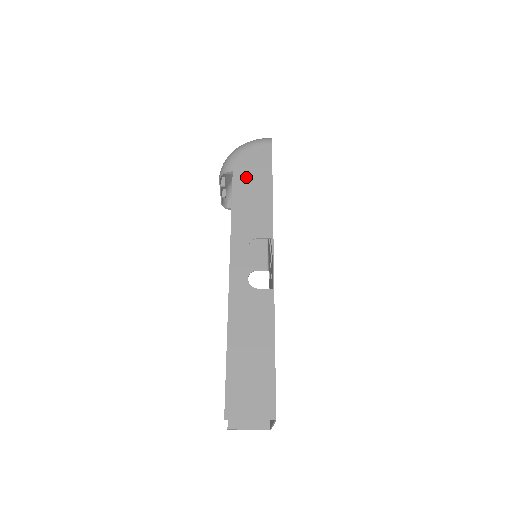
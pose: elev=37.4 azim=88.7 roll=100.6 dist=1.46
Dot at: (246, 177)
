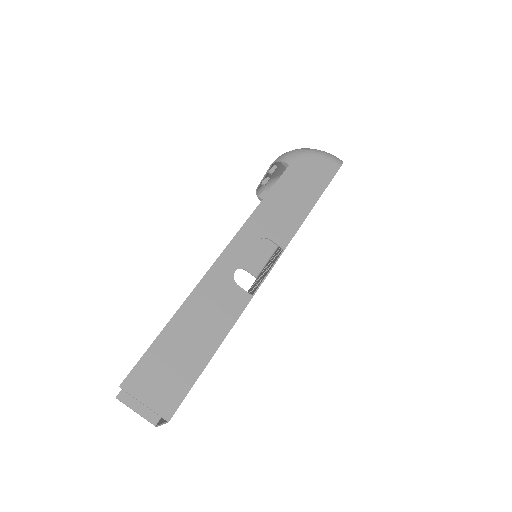
Dot at: (298, 178)
